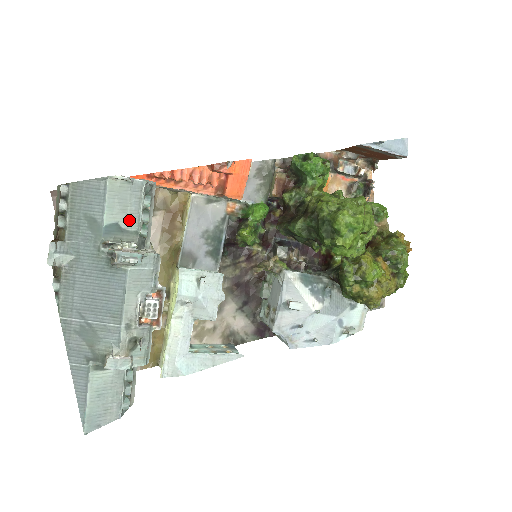
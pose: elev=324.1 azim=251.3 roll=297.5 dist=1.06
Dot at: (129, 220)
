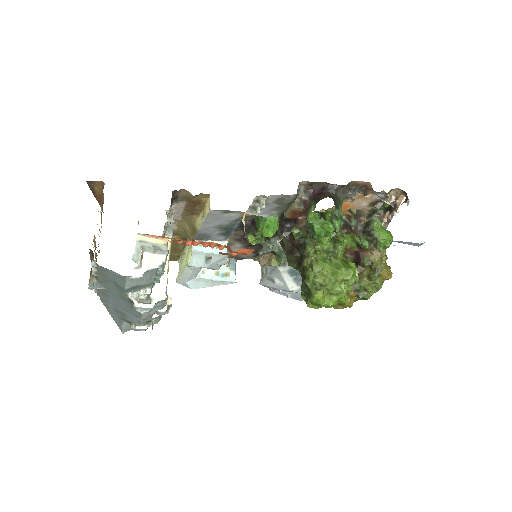
Dot at: (145, 282)
